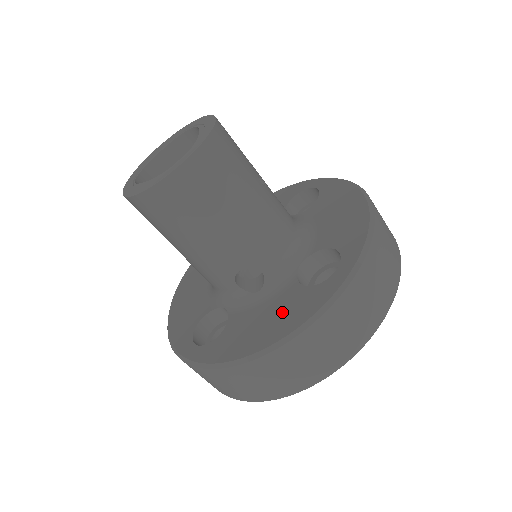
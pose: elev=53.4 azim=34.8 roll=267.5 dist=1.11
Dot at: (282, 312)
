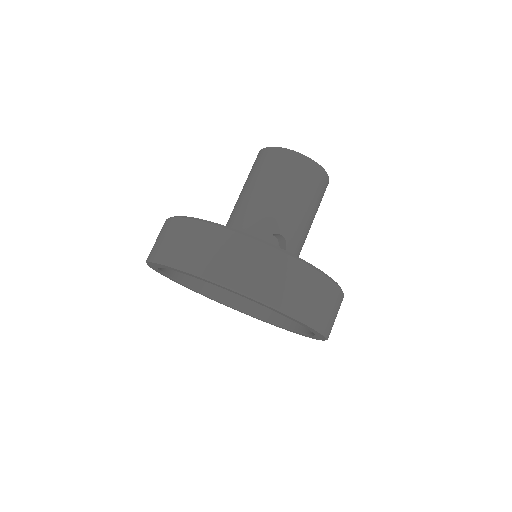
Dot at: occluded
